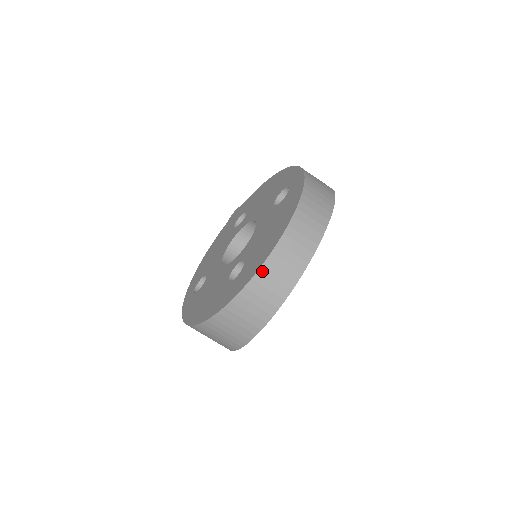
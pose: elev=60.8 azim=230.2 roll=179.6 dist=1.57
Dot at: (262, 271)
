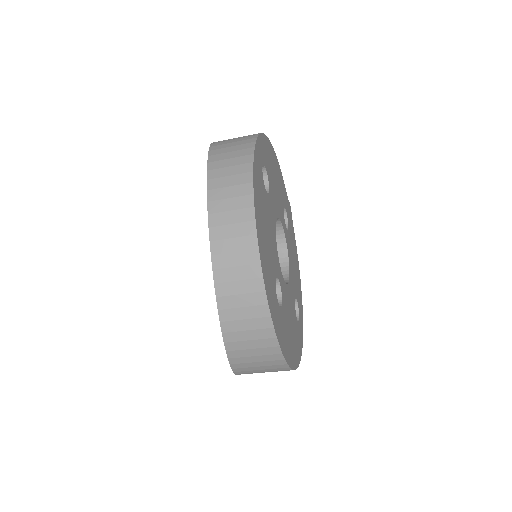
Dot at: (220, 295)
